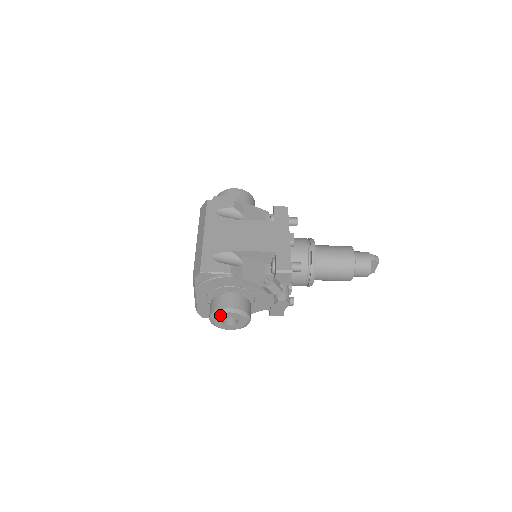
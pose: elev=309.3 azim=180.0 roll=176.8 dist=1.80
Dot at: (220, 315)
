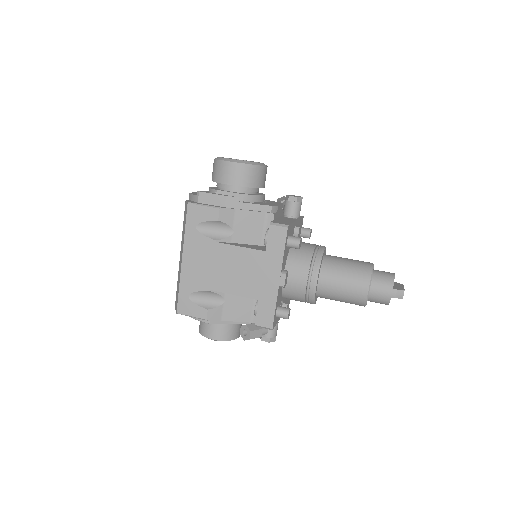
Dot at: occluded
